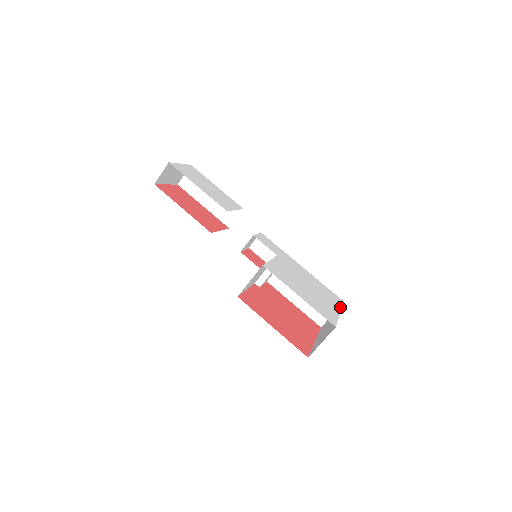
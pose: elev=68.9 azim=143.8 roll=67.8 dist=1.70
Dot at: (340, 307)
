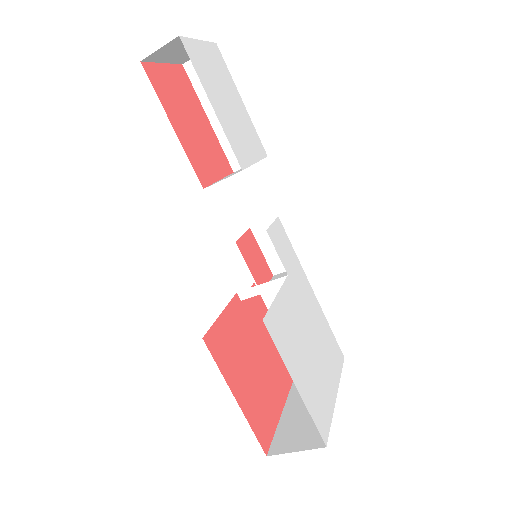
Dot at: (339, 378)
